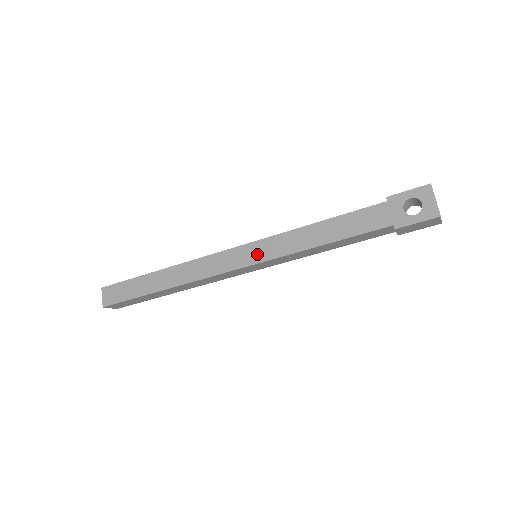
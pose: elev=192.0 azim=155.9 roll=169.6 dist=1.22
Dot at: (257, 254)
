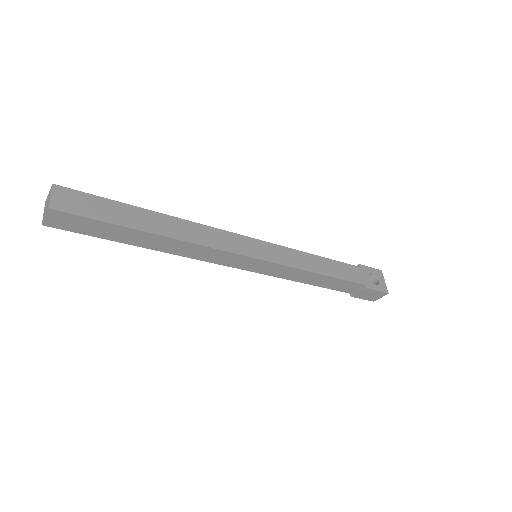
Dot at: (268, 253)
